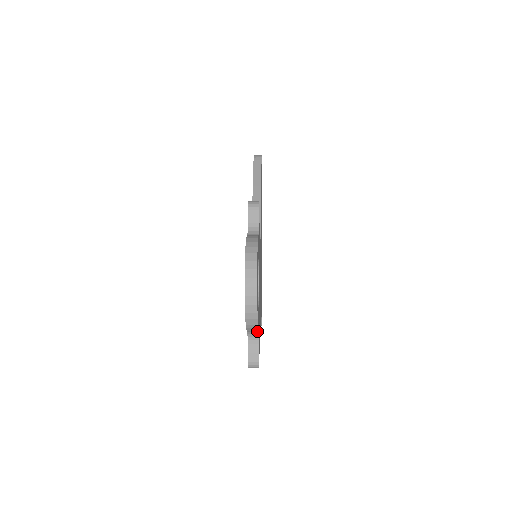
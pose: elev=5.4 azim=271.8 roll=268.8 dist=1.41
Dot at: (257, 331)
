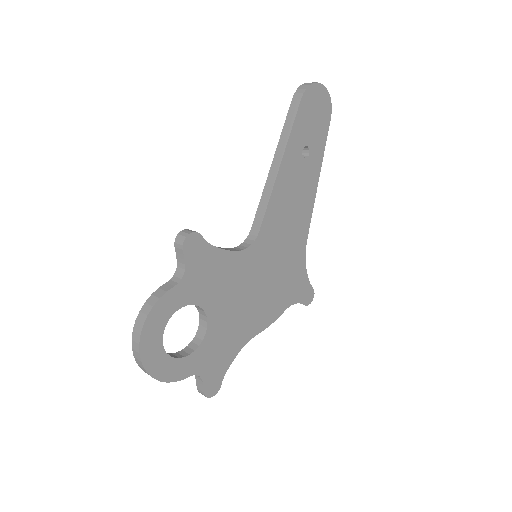
Dot at: (189, 375)
